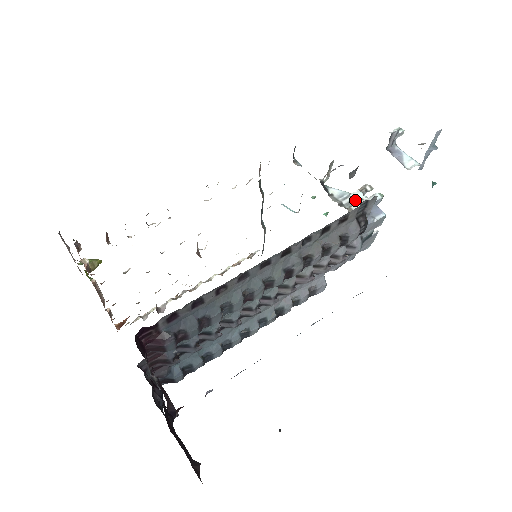
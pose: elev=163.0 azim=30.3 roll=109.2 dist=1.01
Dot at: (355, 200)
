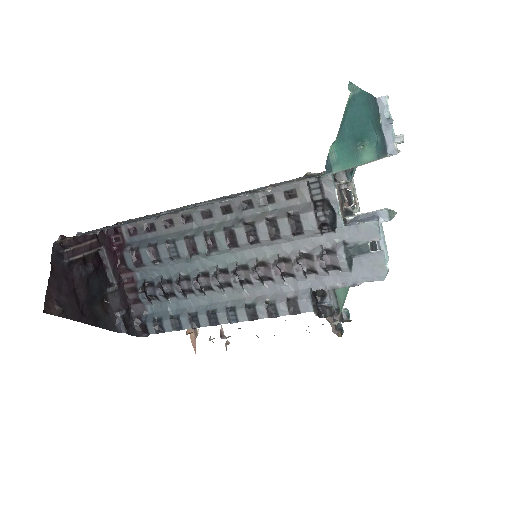
Dot at: occluded
